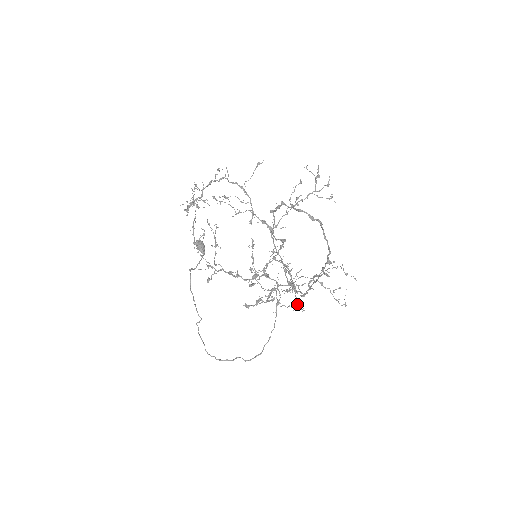
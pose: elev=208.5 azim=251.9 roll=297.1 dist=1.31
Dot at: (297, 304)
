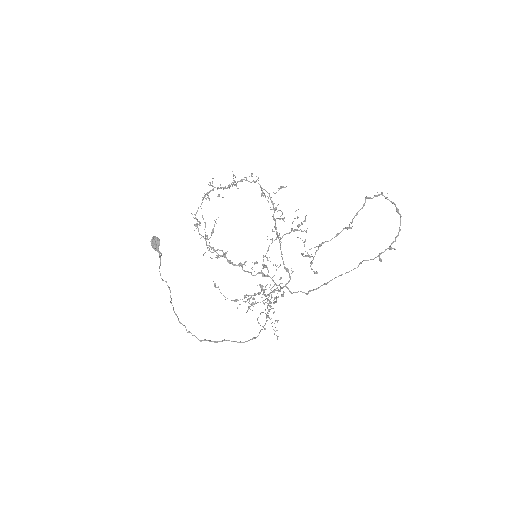
Dot at: (266, 314)
